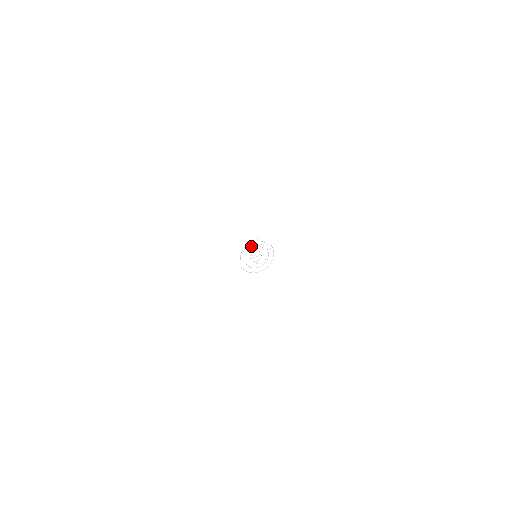
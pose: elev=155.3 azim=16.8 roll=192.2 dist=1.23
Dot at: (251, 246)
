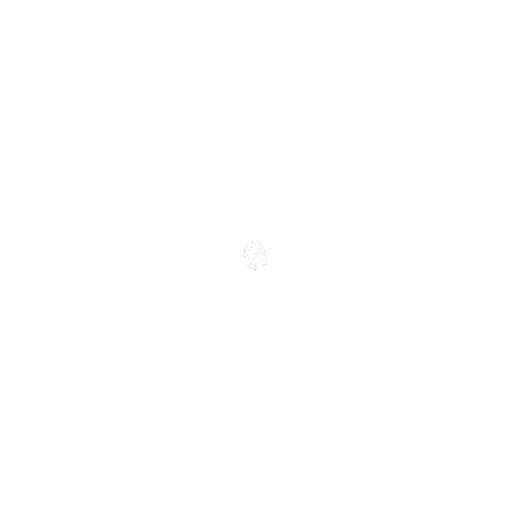
Dot at: (260, 249)
